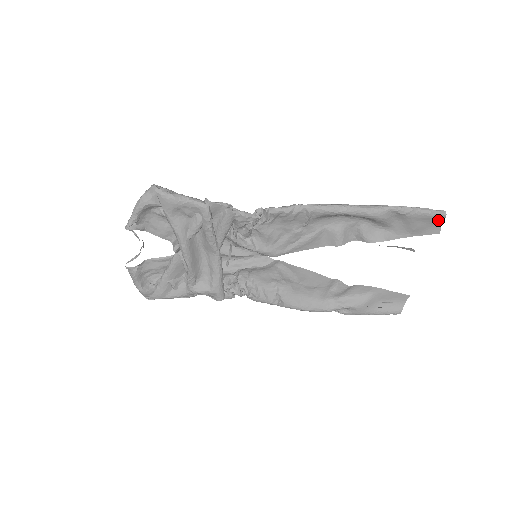
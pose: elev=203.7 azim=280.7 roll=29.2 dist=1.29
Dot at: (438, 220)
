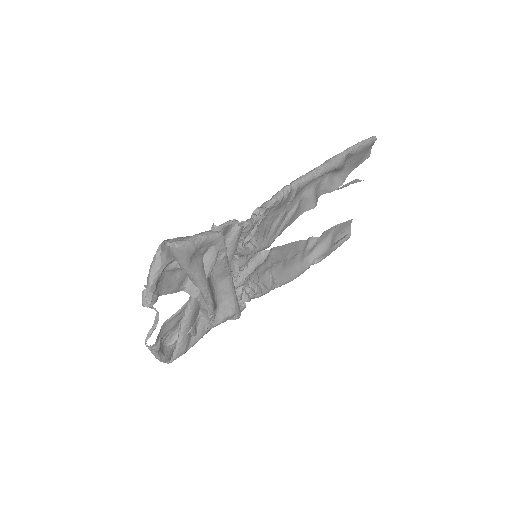
Dot at: (371, 146)
